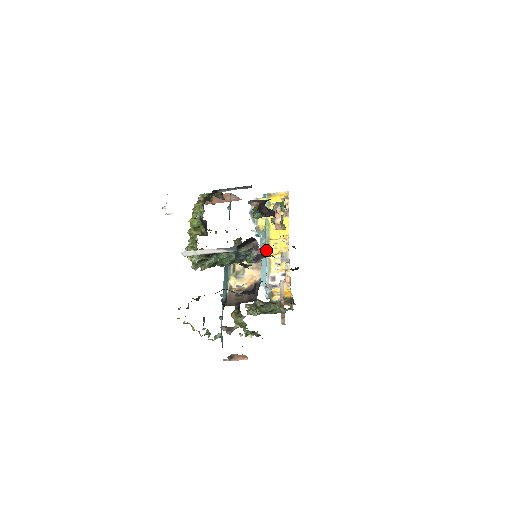
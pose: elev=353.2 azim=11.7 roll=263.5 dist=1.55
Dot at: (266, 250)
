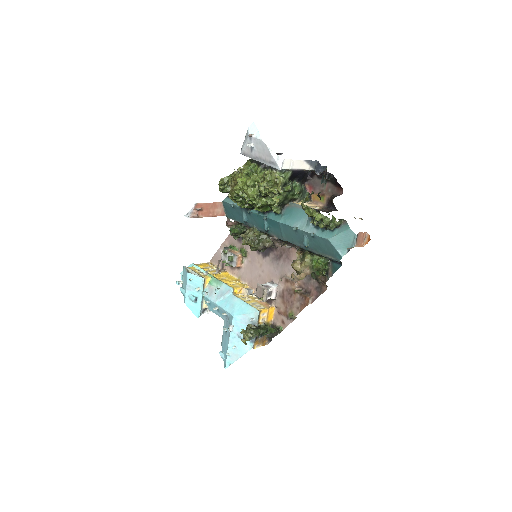
Dot at: (231, 287)
